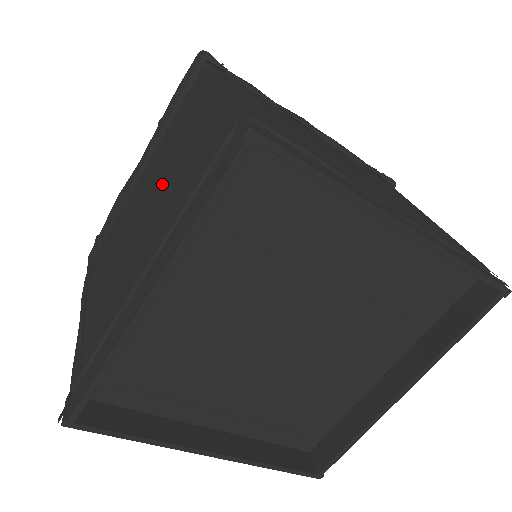
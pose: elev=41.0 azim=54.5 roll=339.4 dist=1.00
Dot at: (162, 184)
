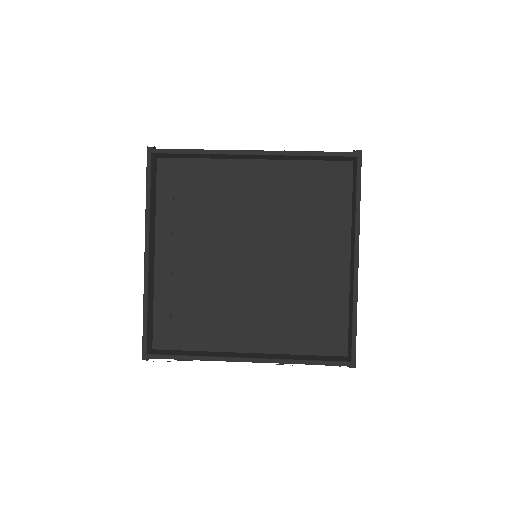
Dot at: occluded
